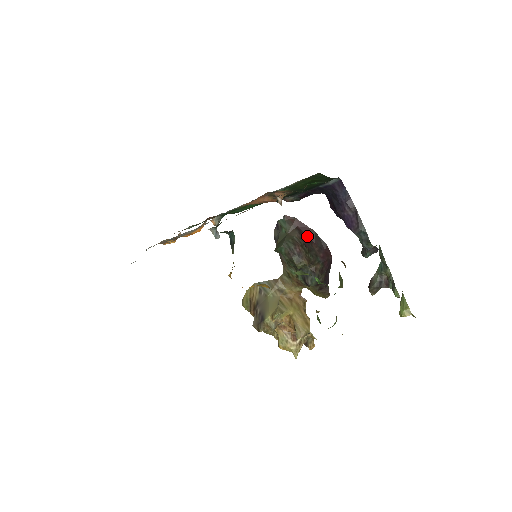
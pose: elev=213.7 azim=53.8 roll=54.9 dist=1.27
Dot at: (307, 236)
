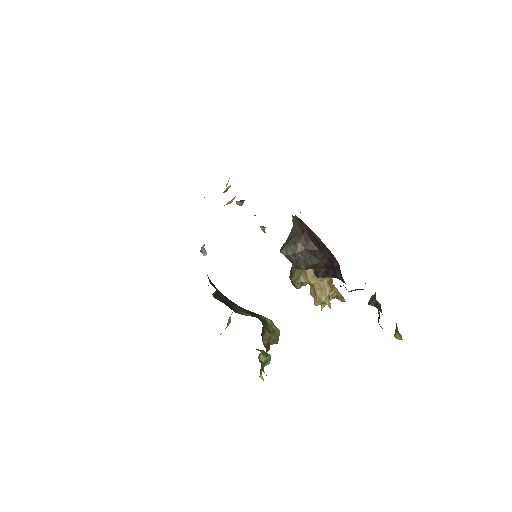
Dot at: (312, 242)
